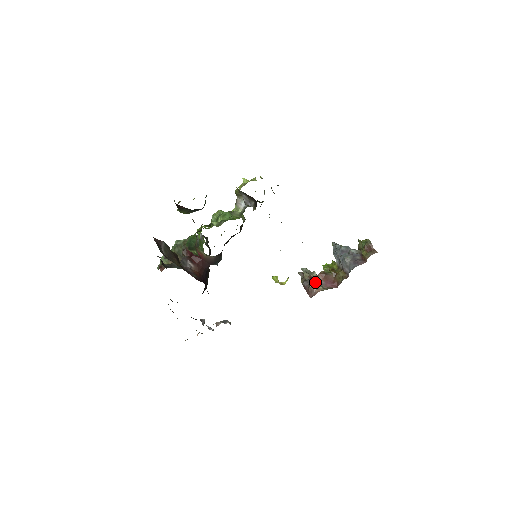
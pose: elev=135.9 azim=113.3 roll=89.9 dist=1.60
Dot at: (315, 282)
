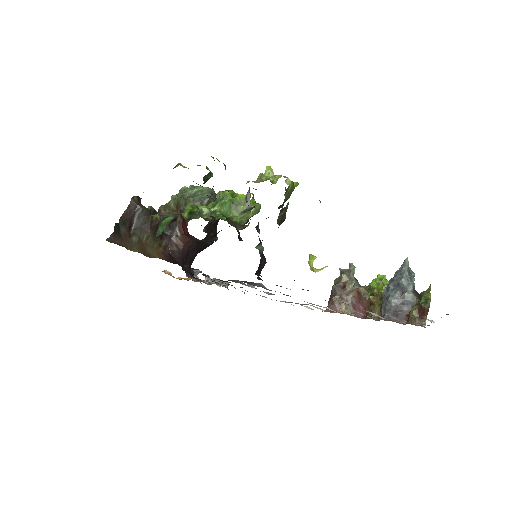
Dot at: (344, 295)
